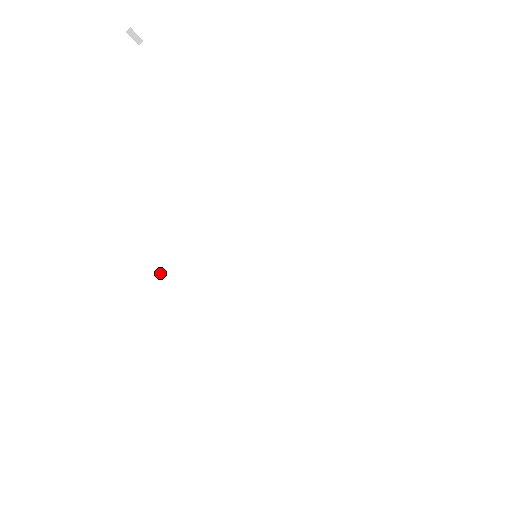
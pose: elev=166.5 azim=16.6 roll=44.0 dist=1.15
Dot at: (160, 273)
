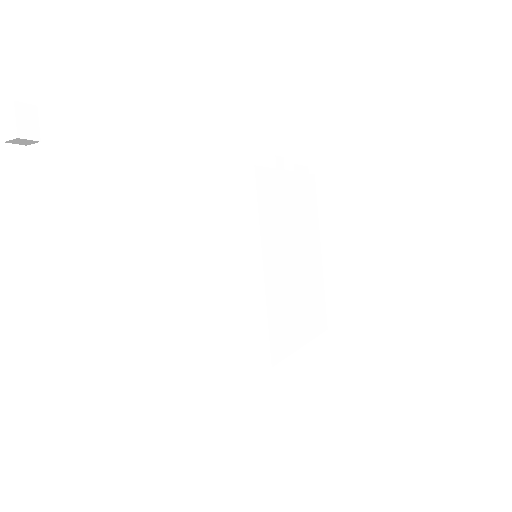
Dot at: (196, 338)
